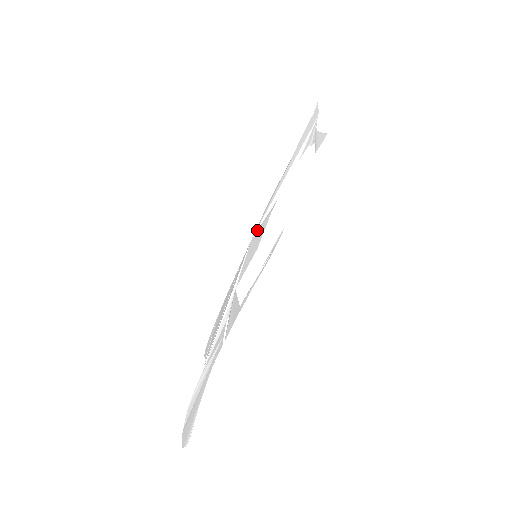
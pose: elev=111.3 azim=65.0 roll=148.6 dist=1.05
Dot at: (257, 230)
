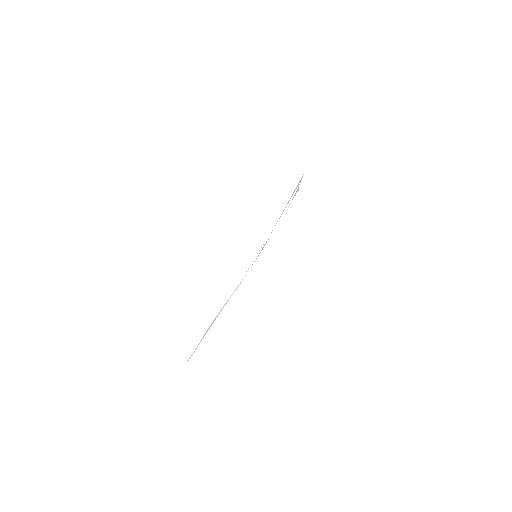
Dot at: occluded
